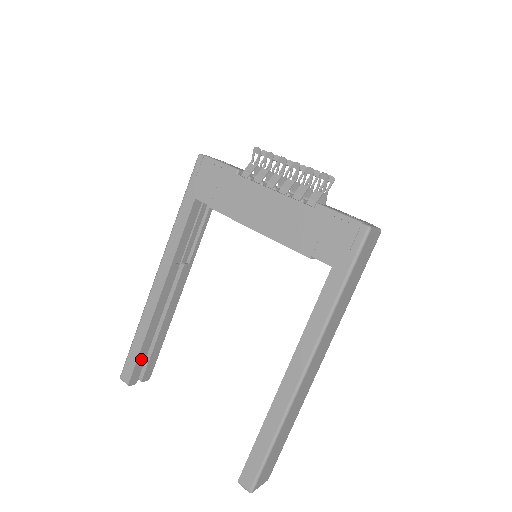
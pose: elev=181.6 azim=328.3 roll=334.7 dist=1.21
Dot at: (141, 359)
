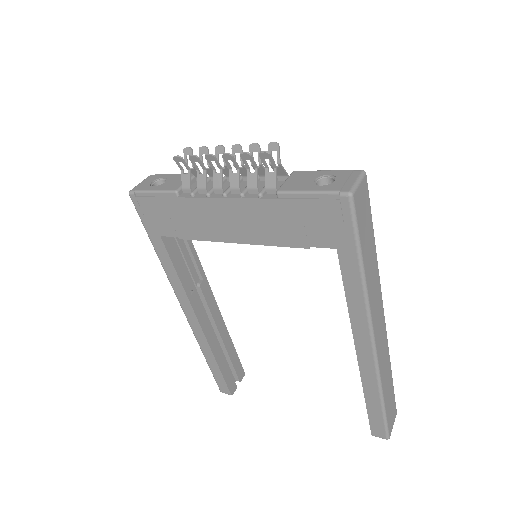
Dot at: (226, 373)
